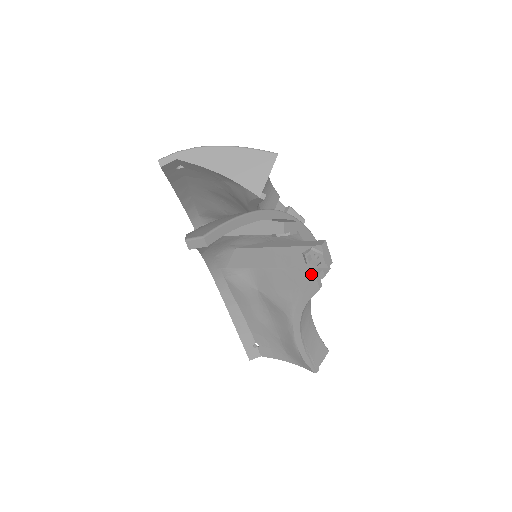
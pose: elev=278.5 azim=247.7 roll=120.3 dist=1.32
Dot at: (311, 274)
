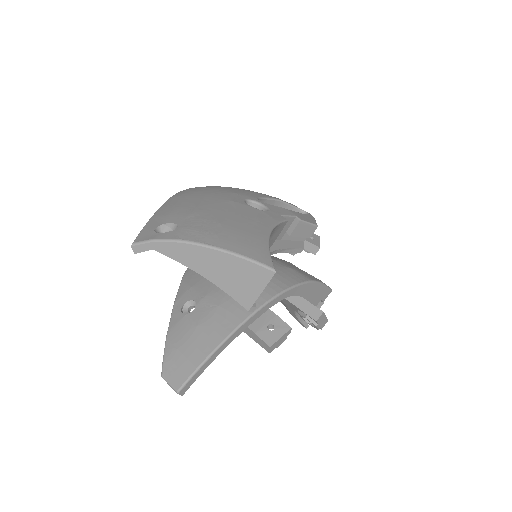
Dot at: occluded
